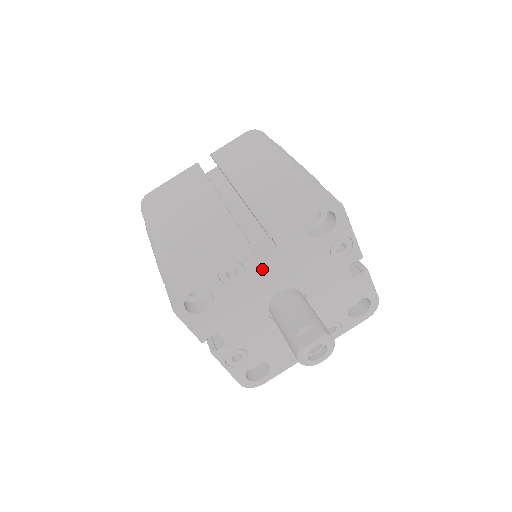
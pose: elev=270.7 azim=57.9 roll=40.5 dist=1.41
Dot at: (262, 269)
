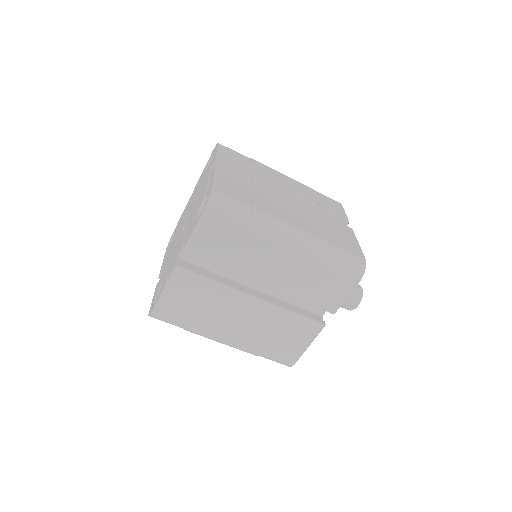
Dot at: occluded
